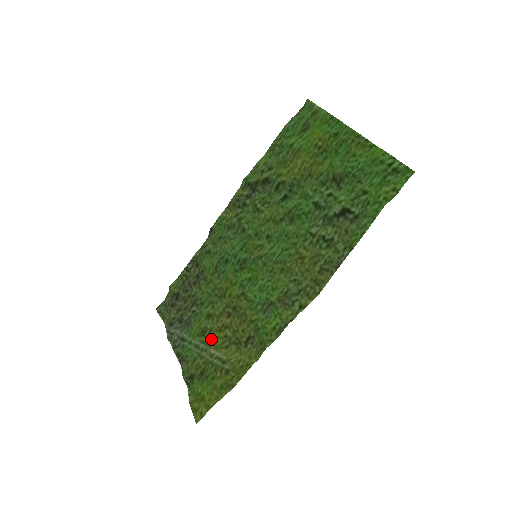
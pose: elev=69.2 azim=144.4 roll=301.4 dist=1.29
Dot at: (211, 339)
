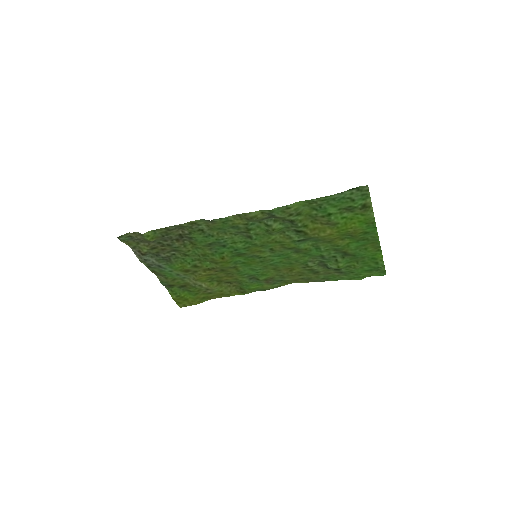
Dot at: (197, 278)
